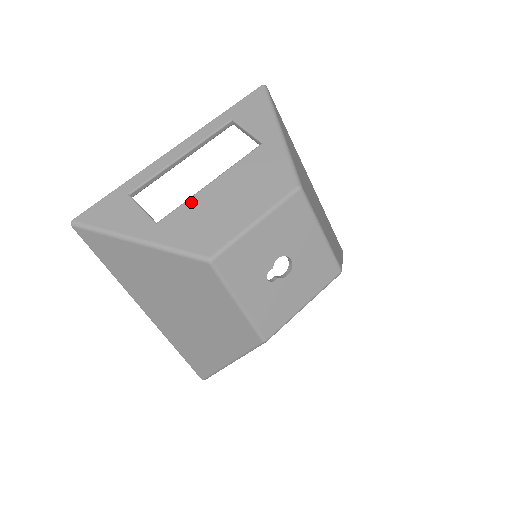
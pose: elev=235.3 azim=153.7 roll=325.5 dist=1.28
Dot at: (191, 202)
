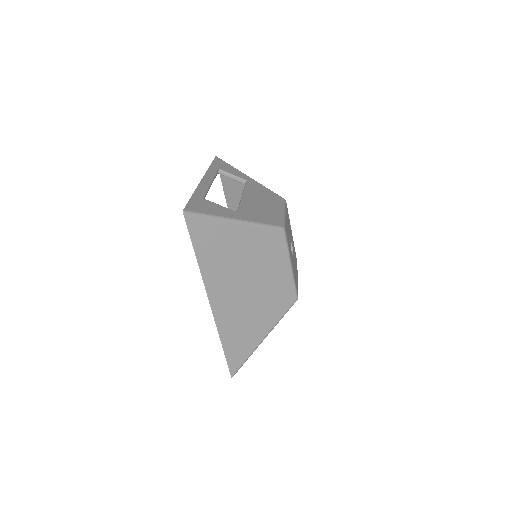
Dot at: (244, 203)
